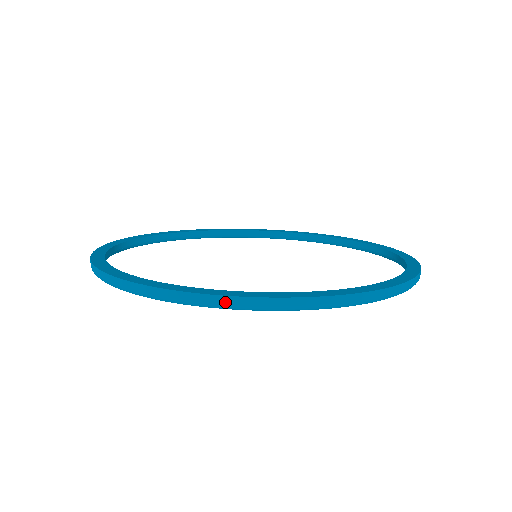
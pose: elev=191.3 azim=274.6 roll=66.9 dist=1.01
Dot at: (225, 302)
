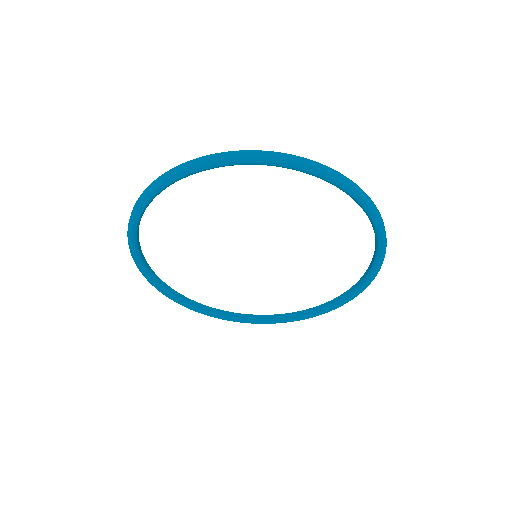
Dot at: (363, 193)
